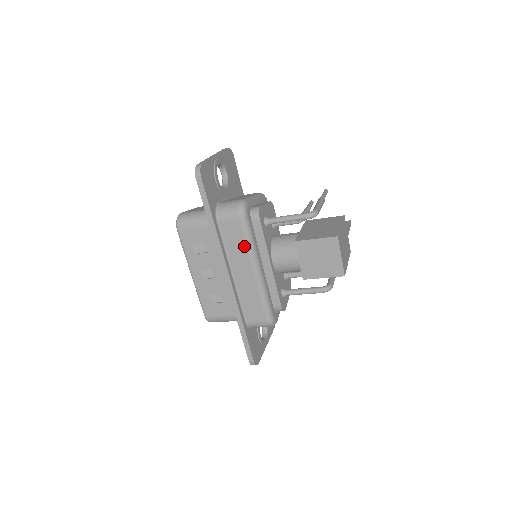
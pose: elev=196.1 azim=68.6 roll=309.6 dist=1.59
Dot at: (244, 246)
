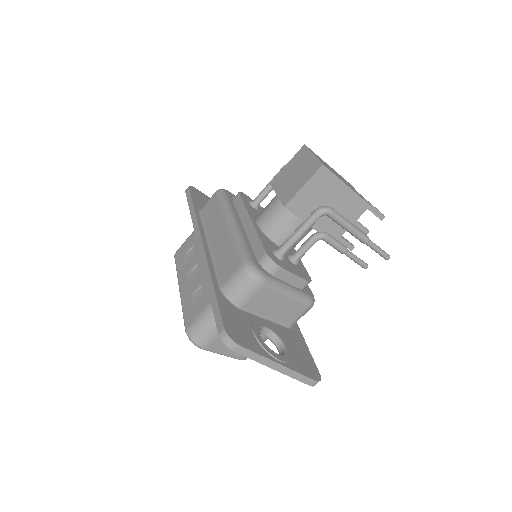
Dot at: (219, 210)
